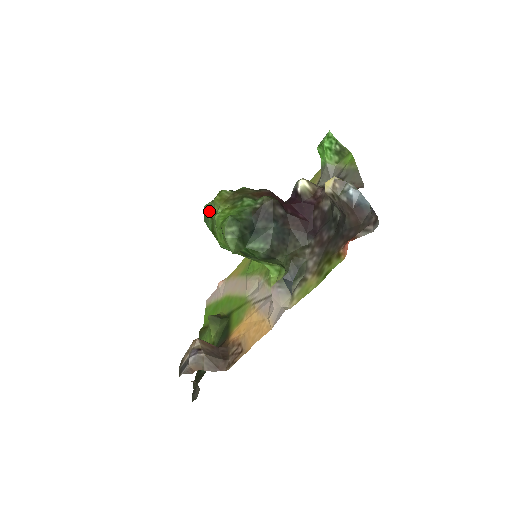
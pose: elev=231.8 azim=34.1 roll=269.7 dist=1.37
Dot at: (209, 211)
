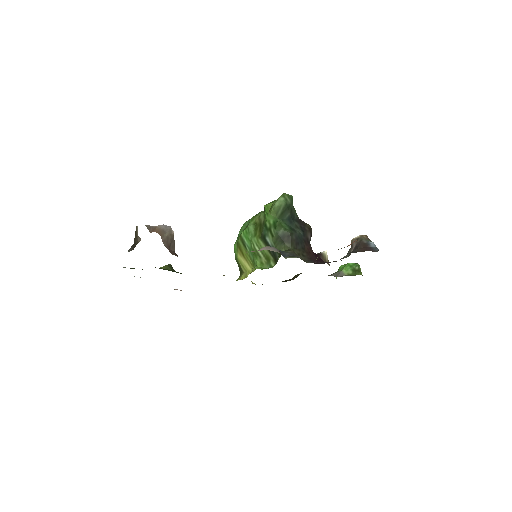
Dot at: occluded
